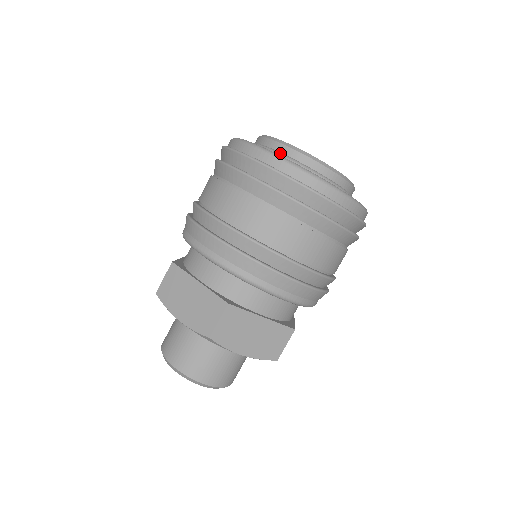
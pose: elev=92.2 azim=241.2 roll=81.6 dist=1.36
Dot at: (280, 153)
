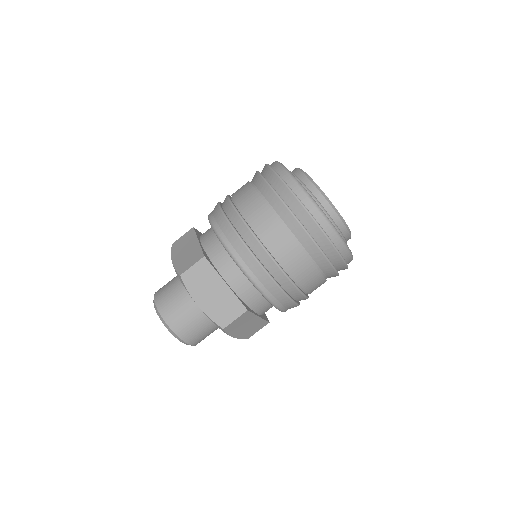
Dot at: (326, 211)
